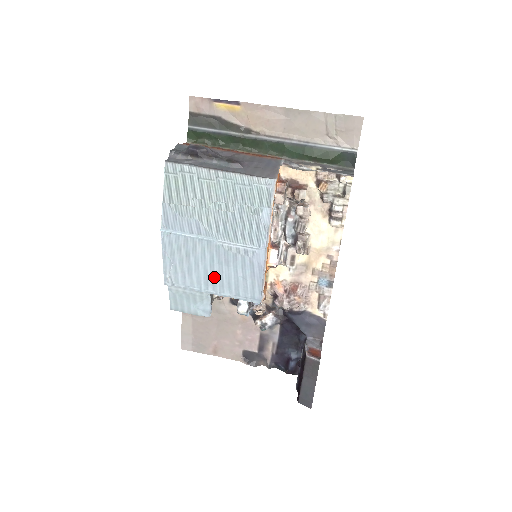
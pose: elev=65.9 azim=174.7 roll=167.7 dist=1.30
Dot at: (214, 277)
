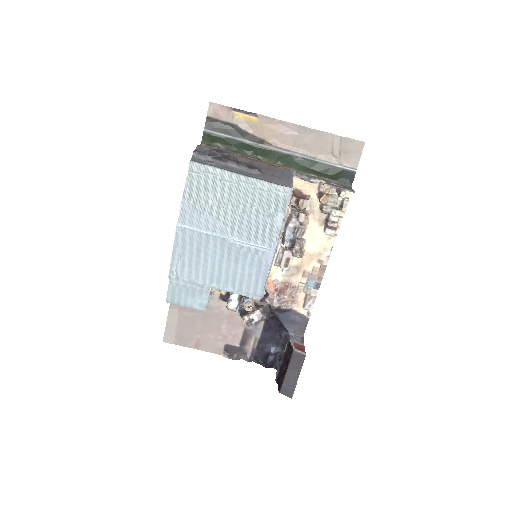
Dot at: (220, 273)
